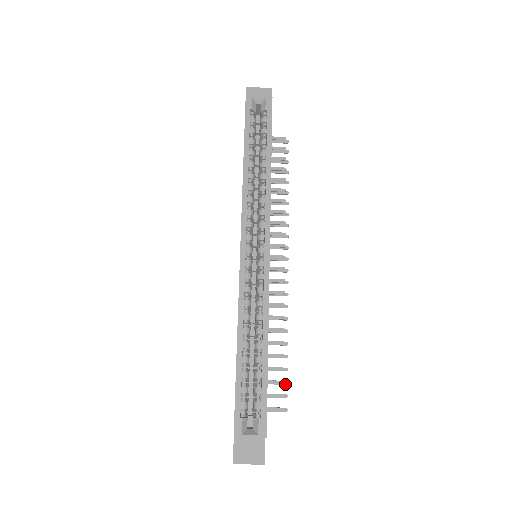
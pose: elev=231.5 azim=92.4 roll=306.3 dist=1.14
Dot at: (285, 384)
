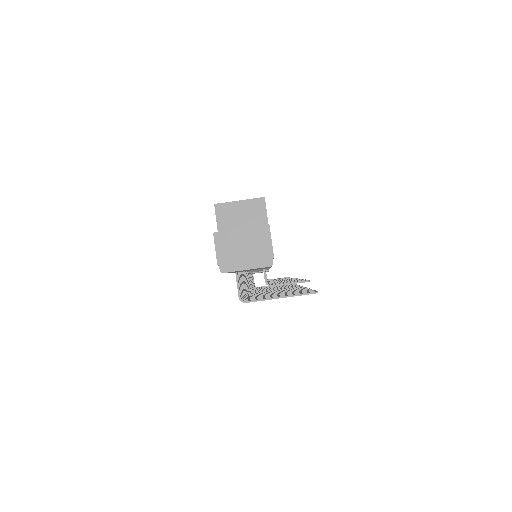
Dot at: (309, 290)
